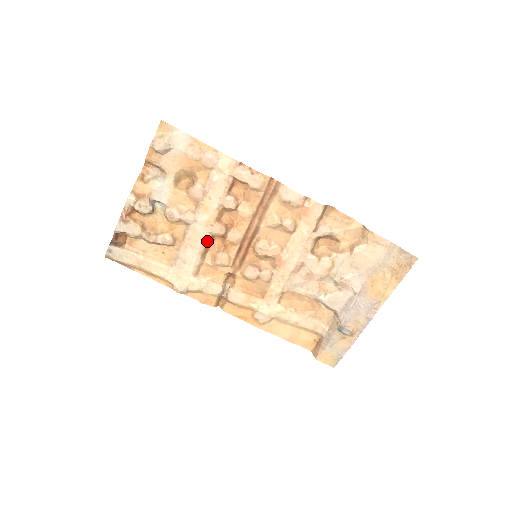
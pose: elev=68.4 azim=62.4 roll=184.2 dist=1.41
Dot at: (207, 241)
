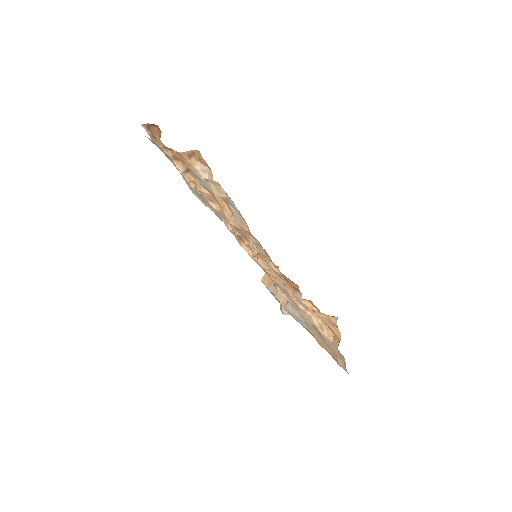
Dot at: occluded
